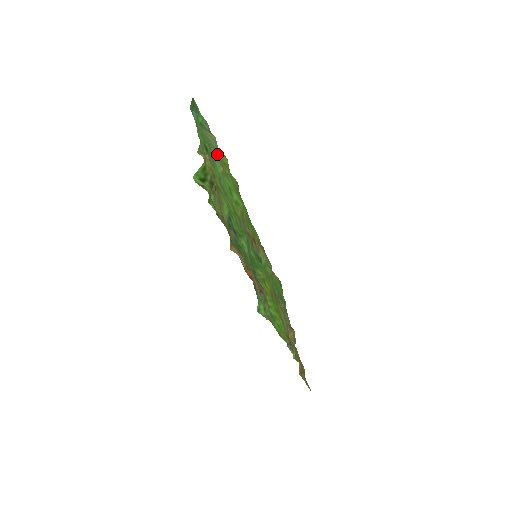
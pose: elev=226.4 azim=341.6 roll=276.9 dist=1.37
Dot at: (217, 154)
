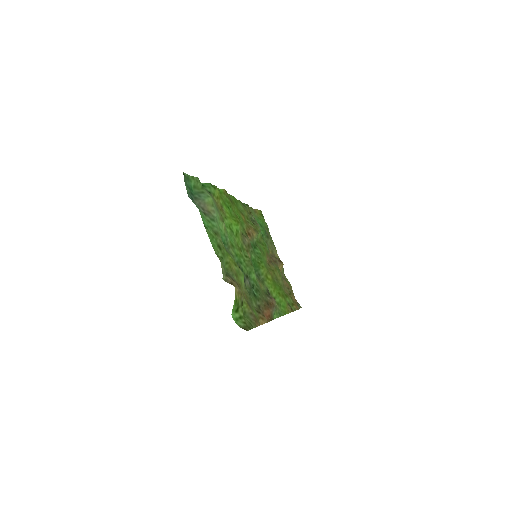
Dot at: (217, 216)
